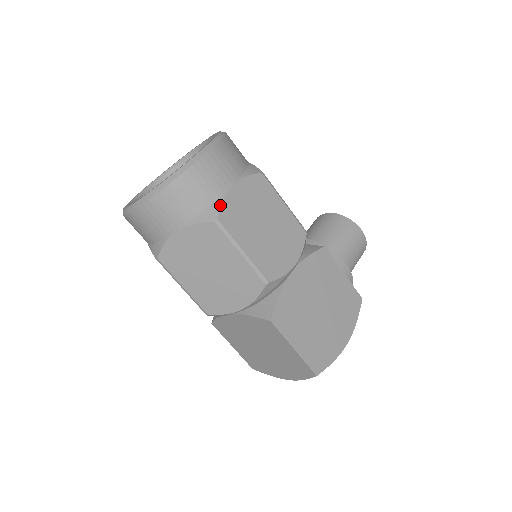
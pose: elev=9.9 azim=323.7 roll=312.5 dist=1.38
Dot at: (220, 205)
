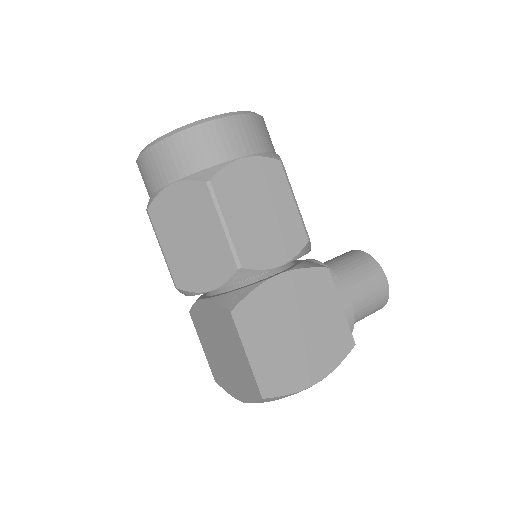
Dot at: (219, 169)
